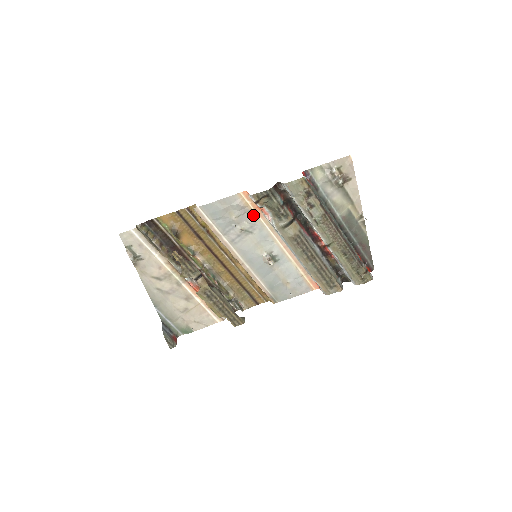
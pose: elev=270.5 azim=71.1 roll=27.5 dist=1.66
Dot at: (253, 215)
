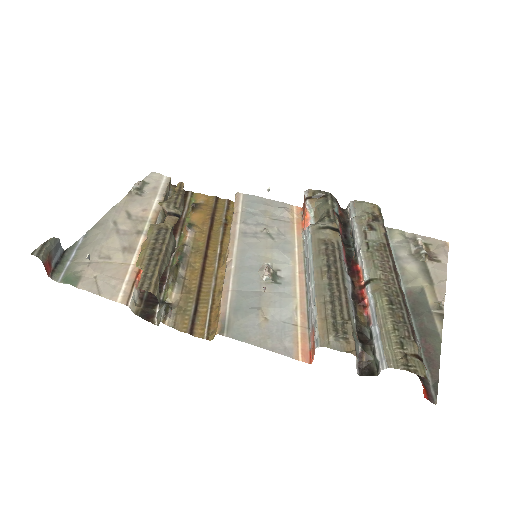
Dot at: (290, 227)
